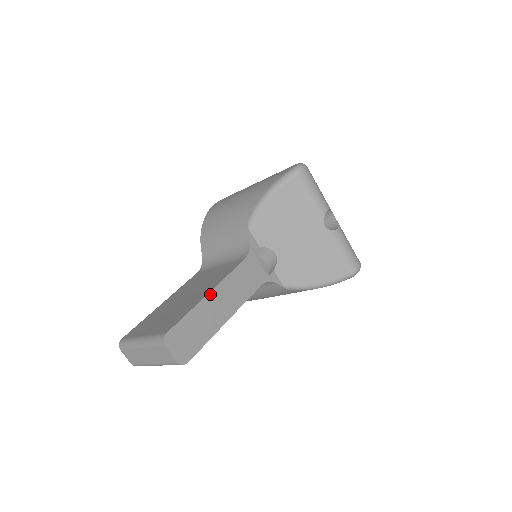
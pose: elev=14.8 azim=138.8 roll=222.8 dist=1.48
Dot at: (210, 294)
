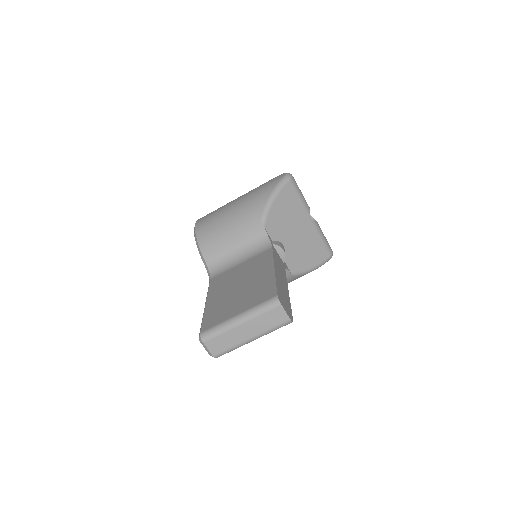
Dot at: (275, 270)
